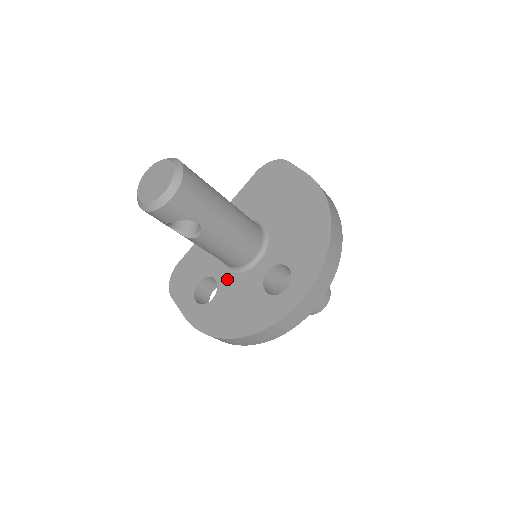
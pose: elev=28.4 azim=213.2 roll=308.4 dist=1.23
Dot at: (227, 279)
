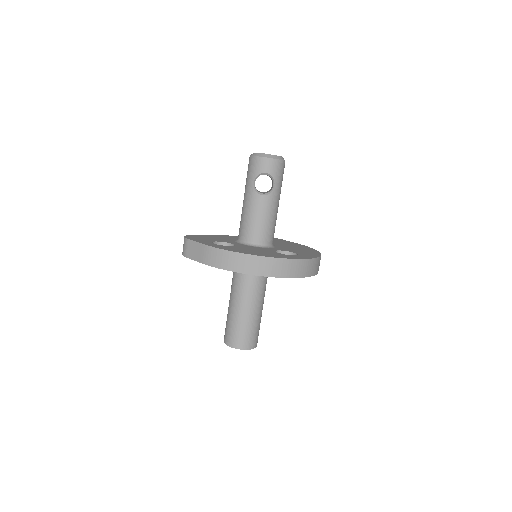
Dot at: (243, 245)
